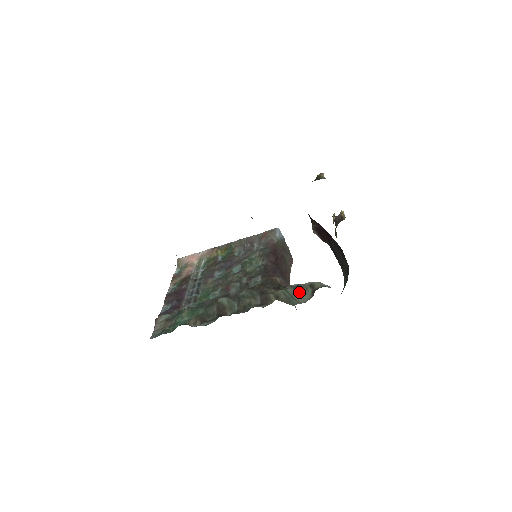
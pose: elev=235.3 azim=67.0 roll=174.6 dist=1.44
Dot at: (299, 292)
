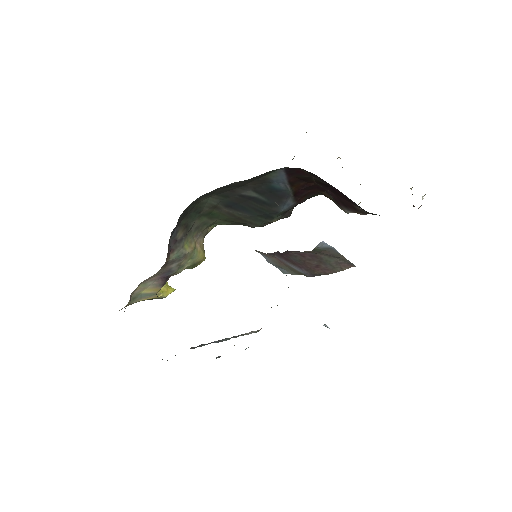
Dot at: occluded
